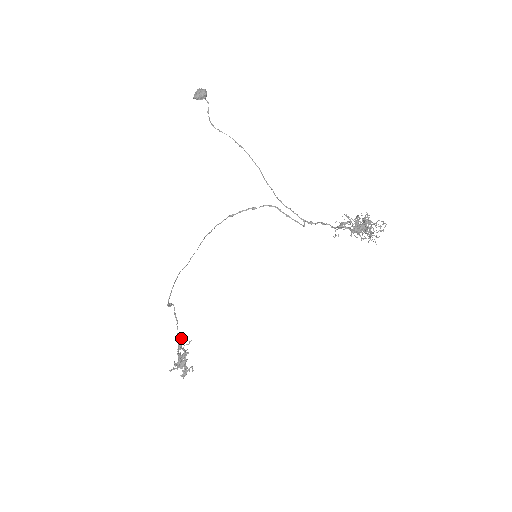
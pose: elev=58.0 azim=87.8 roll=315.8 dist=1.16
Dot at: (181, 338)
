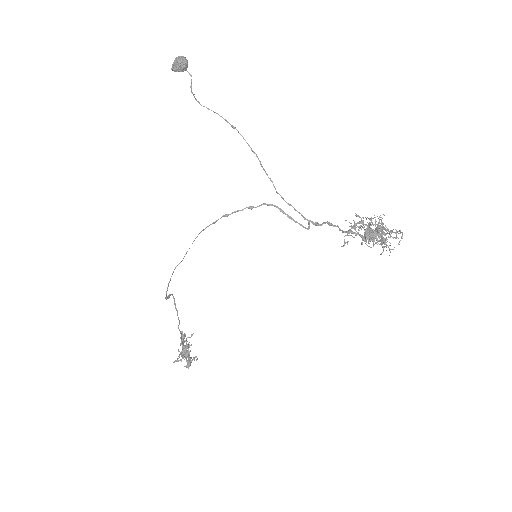
Dot at: (182, 332)
